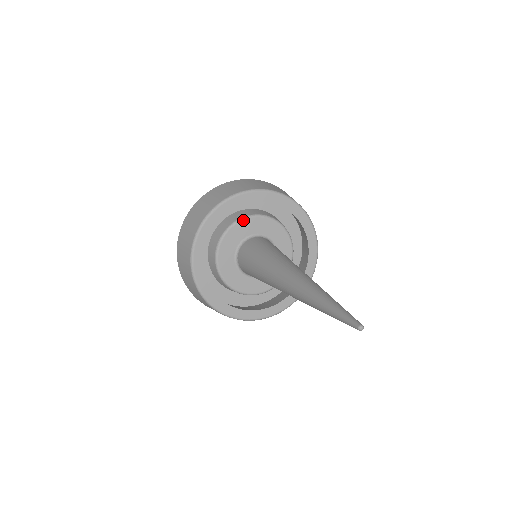
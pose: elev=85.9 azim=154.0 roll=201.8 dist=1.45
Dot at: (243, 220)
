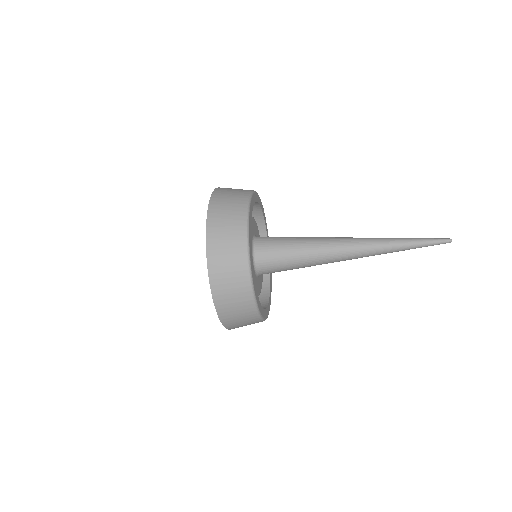
Dot at: occluded
